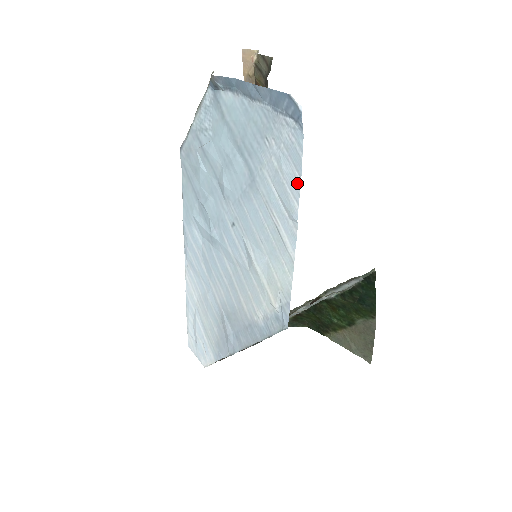
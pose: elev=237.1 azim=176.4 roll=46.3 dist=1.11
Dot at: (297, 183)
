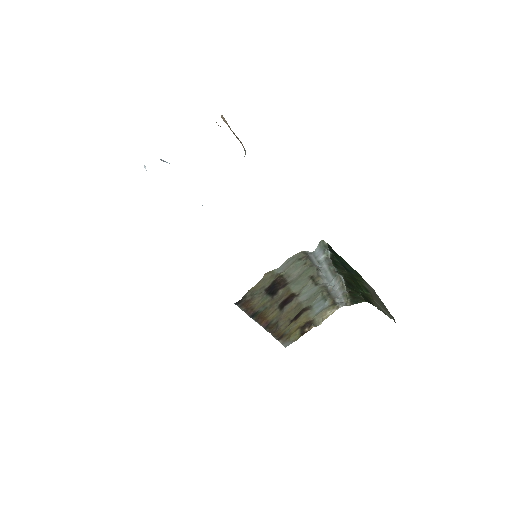
Dot at: occluded
